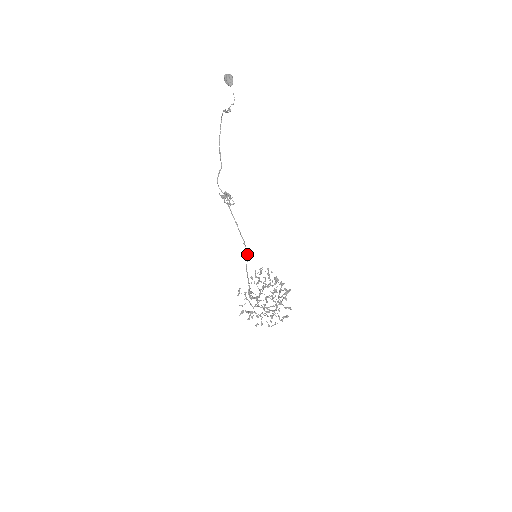
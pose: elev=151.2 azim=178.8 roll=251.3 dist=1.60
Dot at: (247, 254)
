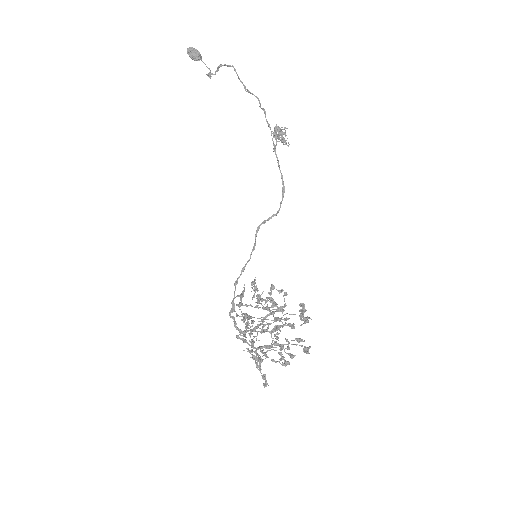
Dot at: (255, 245)
